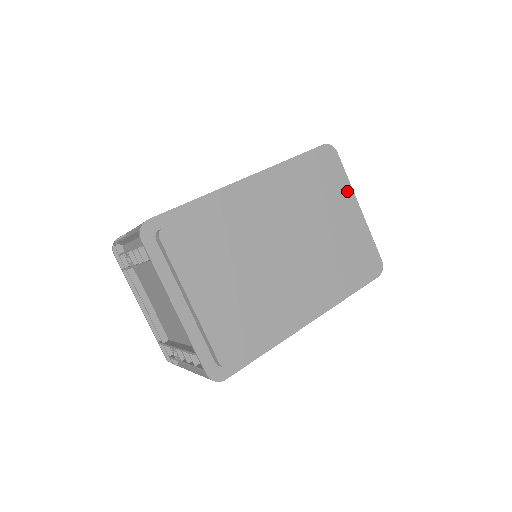
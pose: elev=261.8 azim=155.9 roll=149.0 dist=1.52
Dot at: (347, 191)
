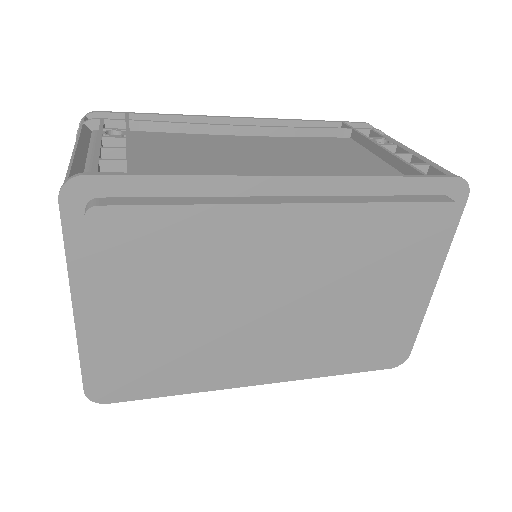
Dot at: (434, 263)
